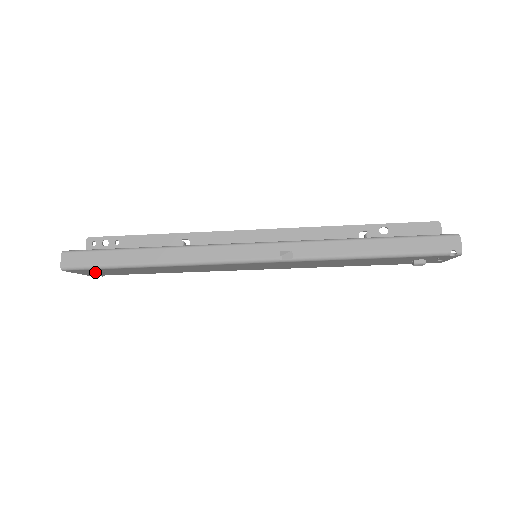
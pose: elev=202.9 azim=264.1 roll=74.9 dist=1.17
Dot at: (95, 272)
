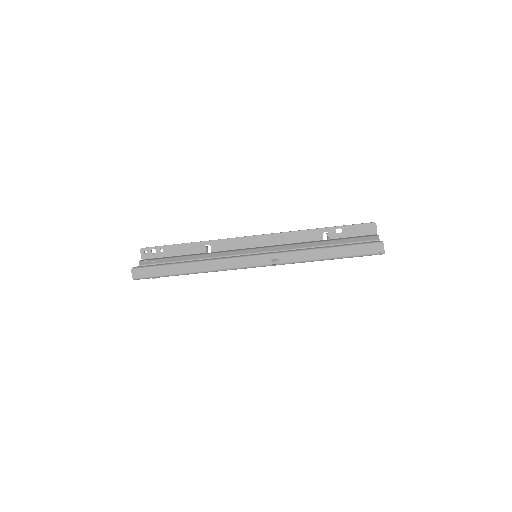
Dot at: occluded
